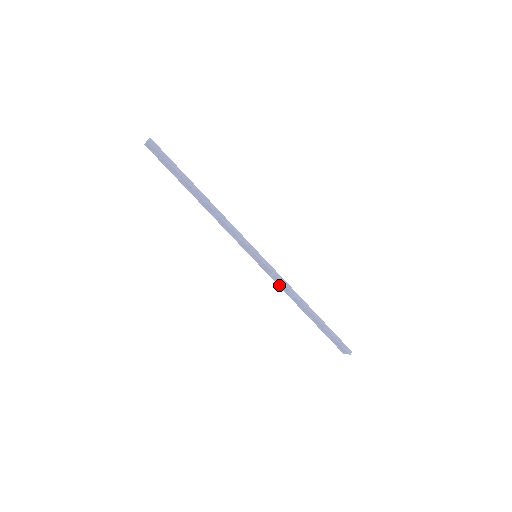
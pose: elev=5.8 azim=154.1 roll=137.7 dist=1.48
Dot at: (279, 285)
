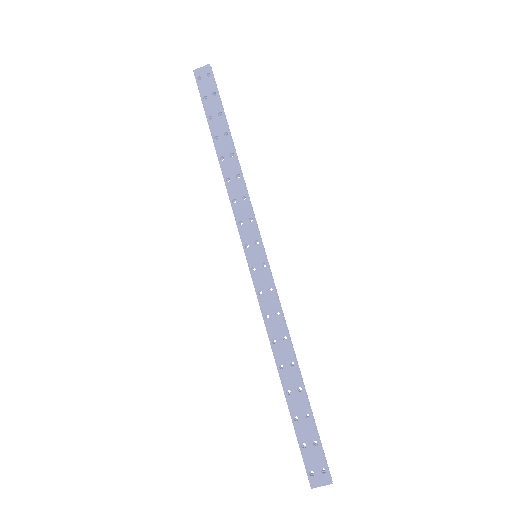
Dot at: (264, 316)
